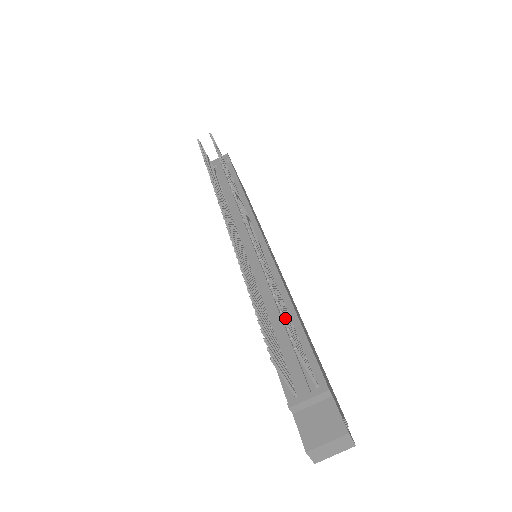
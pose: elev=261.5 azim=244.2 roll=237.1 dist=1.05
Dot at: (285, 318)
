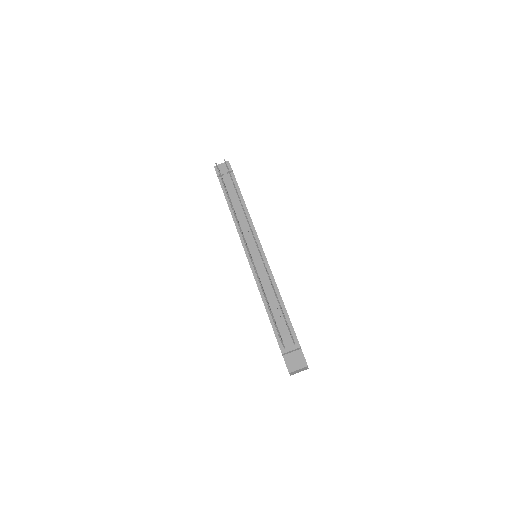
Dot at: (284, 316)
